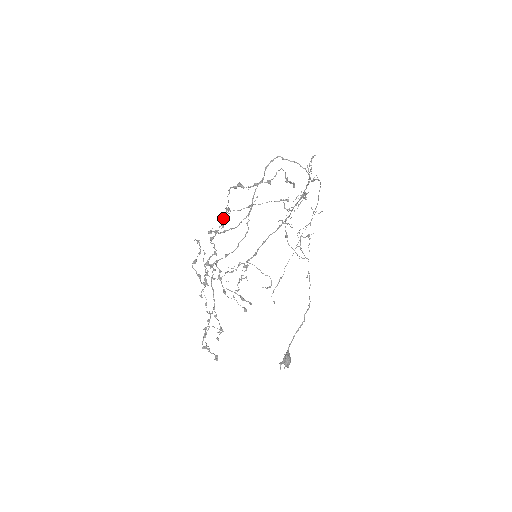
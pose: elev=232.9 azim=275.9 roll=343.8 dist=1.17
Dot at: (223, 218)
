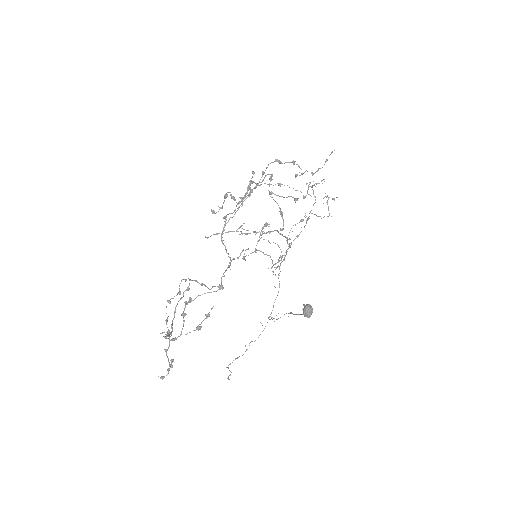
Dot at: (248, 195)
